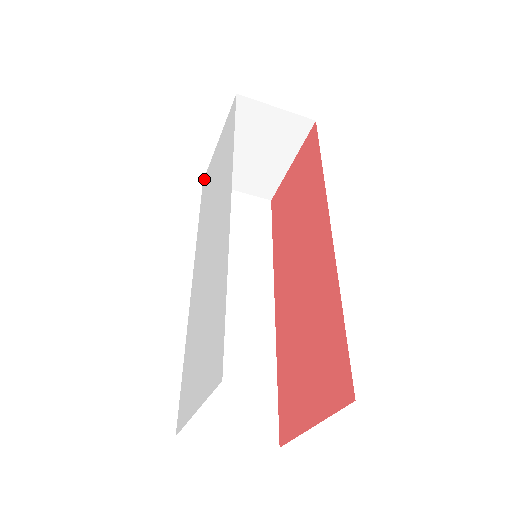
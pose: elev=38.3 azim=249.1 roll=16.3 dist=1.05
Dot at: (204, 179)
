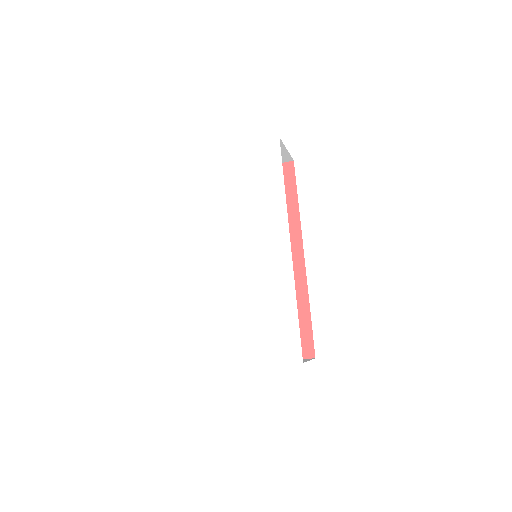
Dot at: (202, 158)
